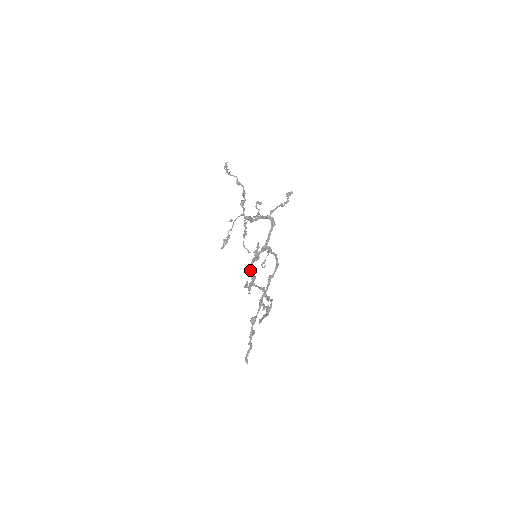
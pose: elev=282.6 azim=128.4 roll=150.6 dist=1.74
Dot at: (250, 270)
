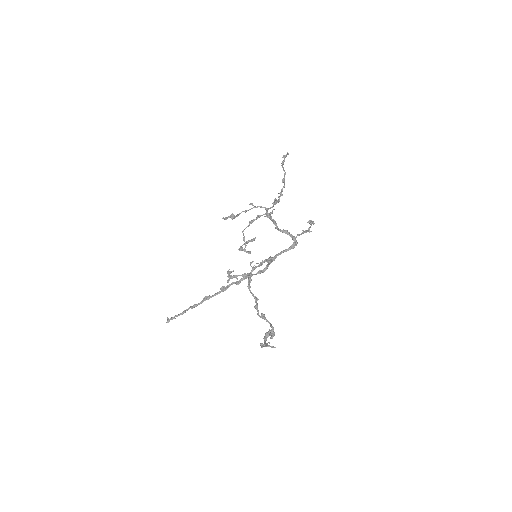
Dot at: (251, 271)
